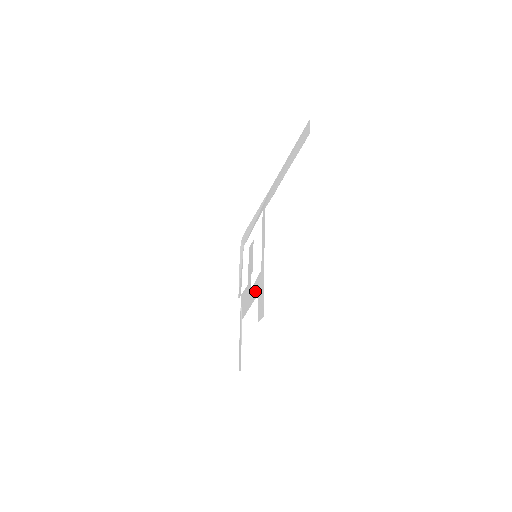
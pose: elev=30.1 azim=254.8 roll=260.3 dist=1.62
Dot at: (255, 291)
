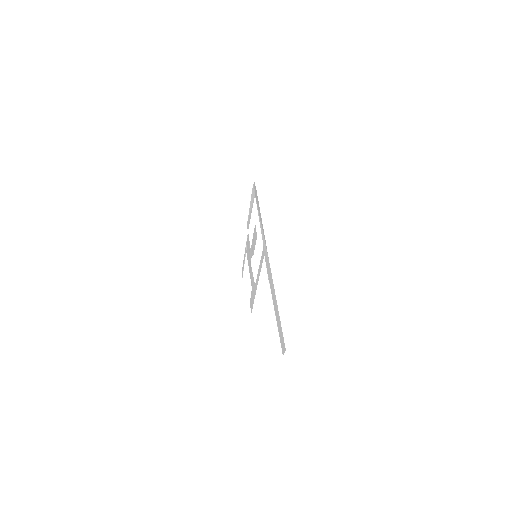
Dot at: (251, 279)
